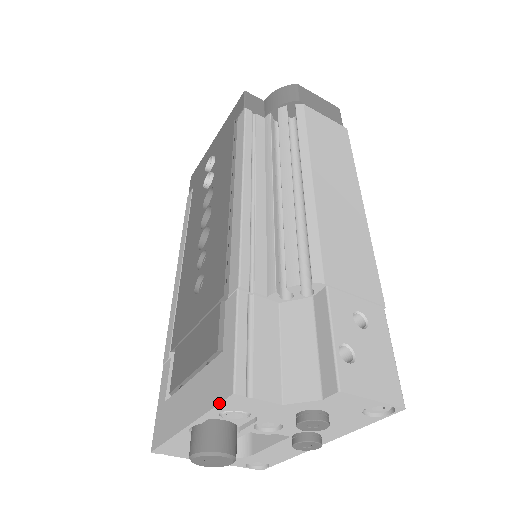
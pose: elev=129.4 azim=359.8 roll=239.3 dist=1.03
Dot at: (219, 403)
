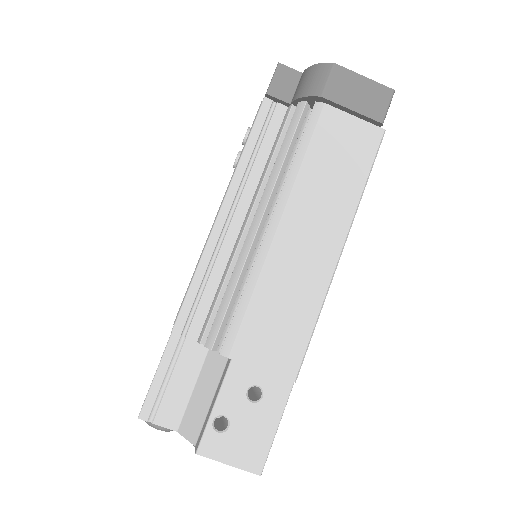
Dot at: occluded
